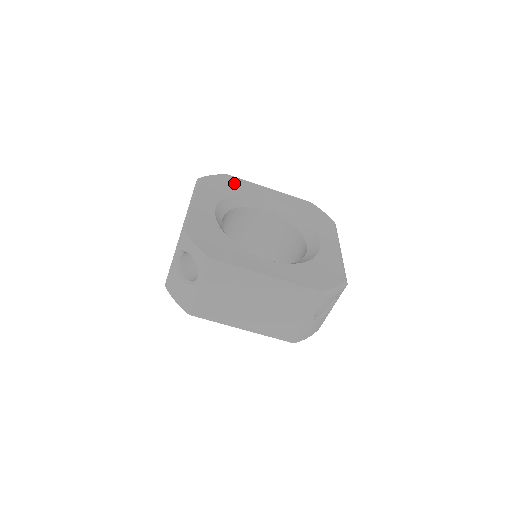
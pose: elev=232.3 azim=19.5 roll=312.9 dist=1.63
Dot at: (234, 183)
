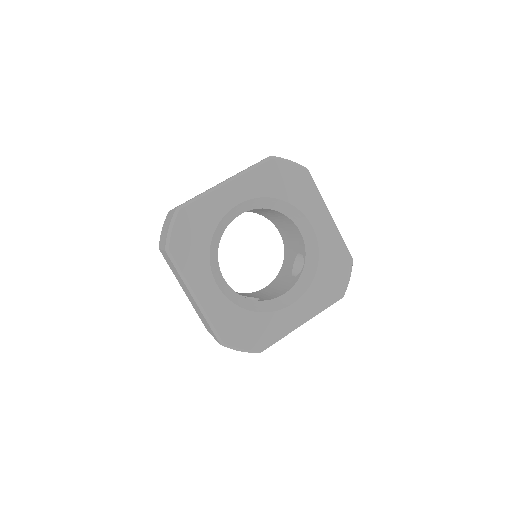
Dot at: (197, 219)
